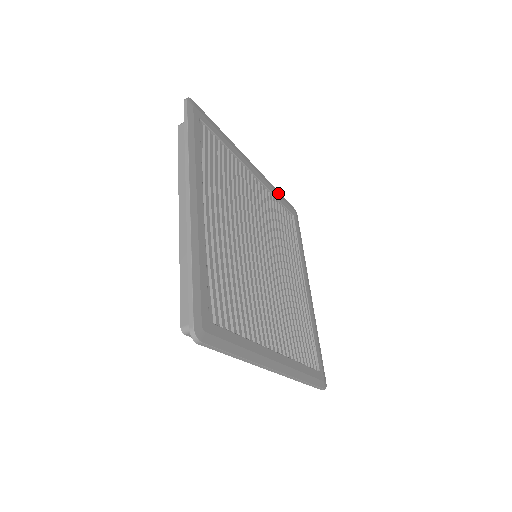
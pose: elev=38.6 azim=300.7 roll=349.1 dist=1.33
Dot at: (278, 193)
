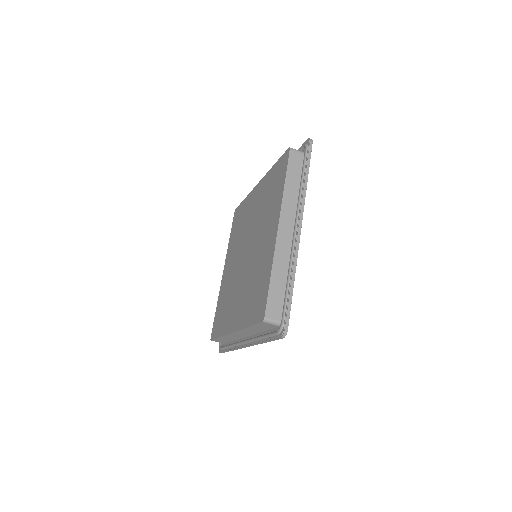
Dot at: occluded
